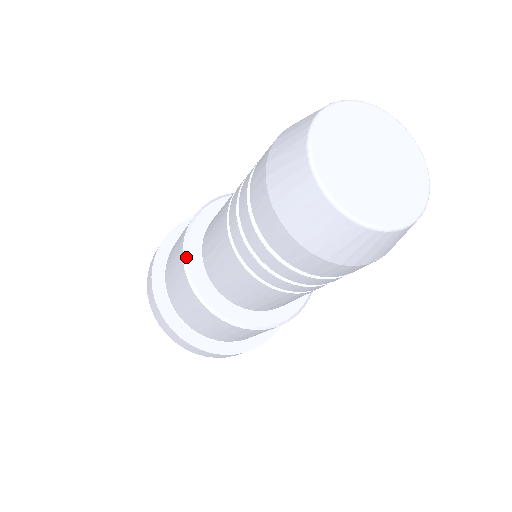
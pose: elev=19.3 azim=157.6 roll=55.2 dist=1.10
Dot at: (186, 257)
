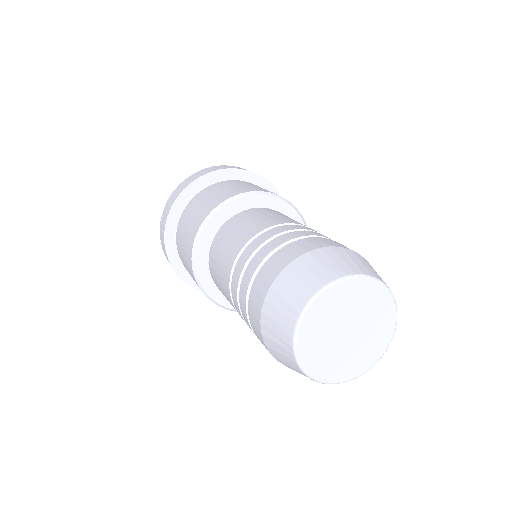
Dot at: (198, 278)
